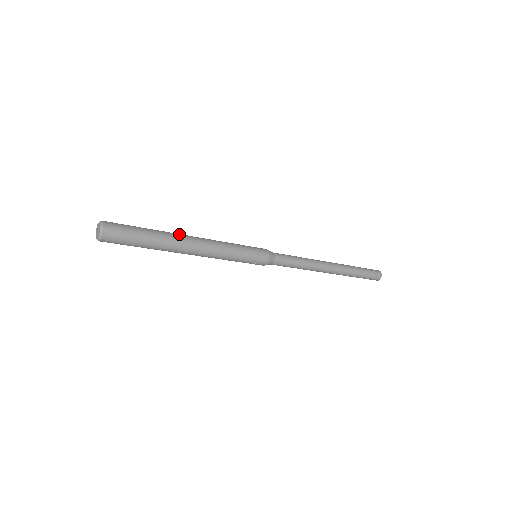
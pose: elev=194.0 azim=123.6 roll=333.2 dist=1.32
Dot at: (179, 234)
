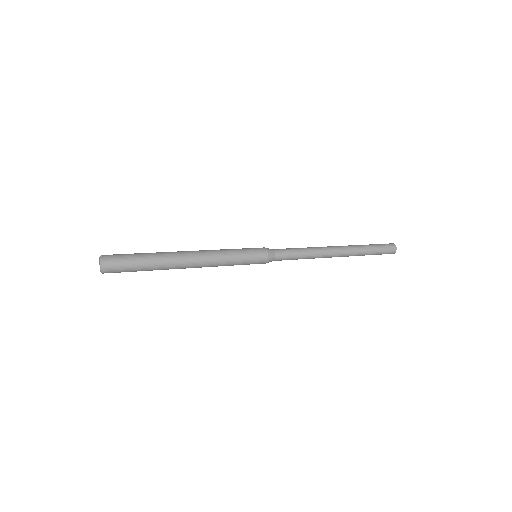
Dot at: (176, 258)
